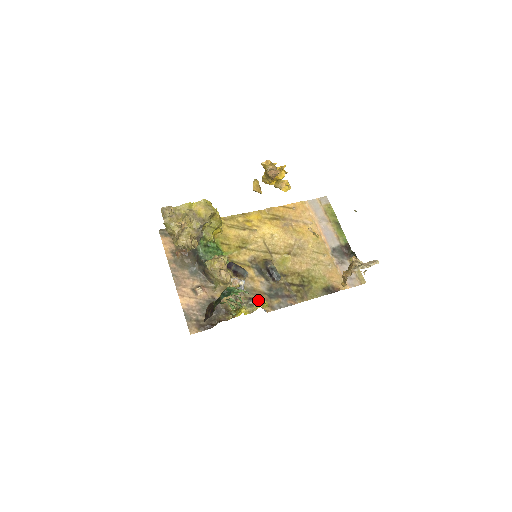
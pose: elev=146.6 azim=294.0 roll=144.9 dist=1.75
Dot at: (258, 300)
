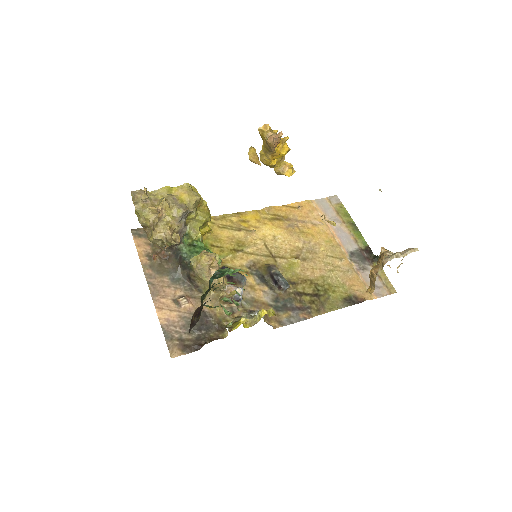
Dot at: occluded
